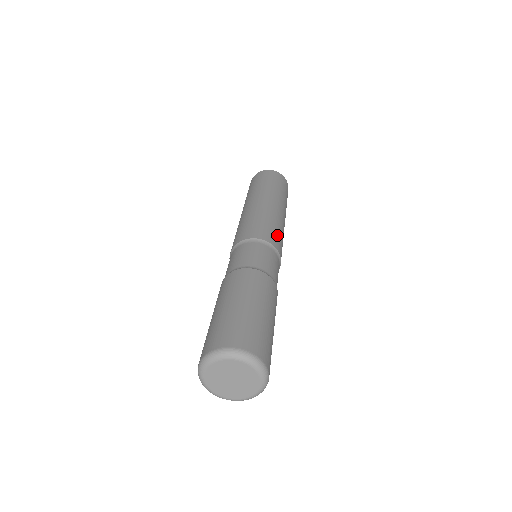
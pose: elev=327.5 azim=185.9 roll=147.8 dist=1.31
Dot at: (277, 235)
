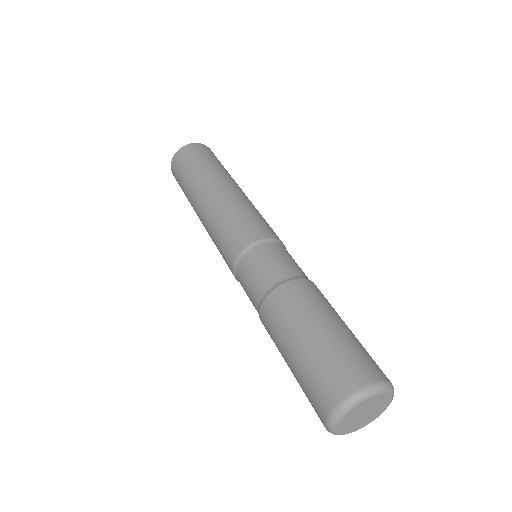
Dot at: occluded
